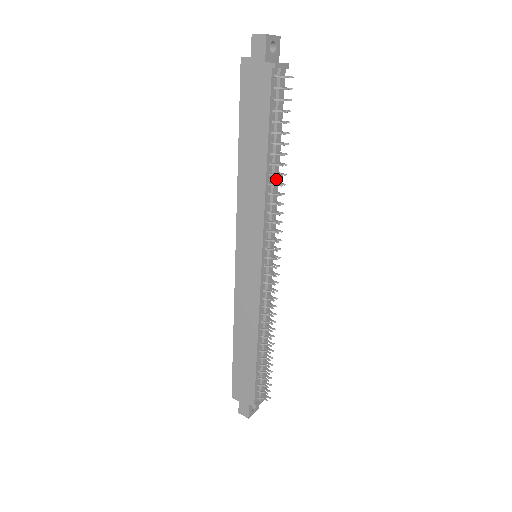
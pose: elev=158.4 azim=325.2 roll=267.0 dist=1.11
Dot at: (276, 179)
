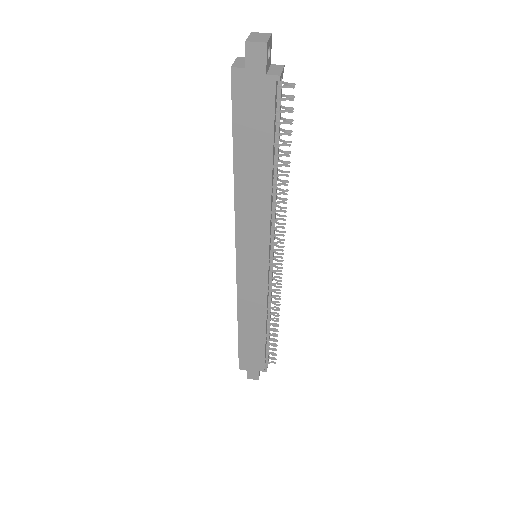
Dot at: occluded
